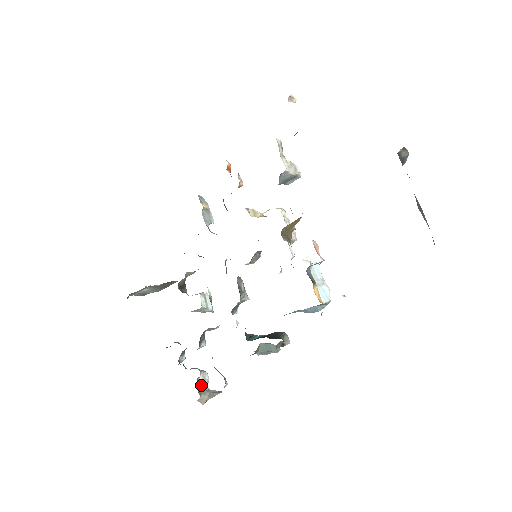
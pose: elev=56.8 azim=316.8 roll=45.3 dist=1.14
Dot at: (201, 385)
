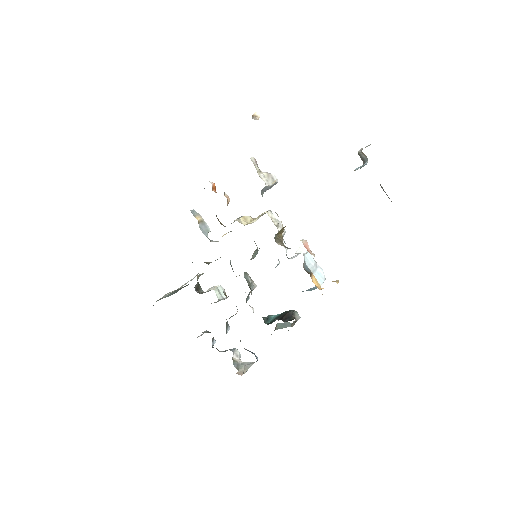
Dot at: (236, 362)
